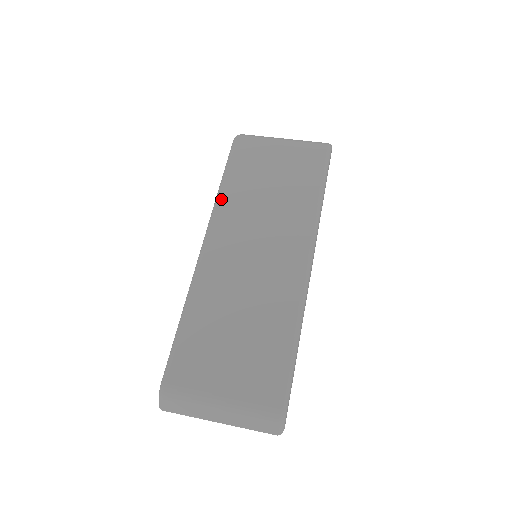
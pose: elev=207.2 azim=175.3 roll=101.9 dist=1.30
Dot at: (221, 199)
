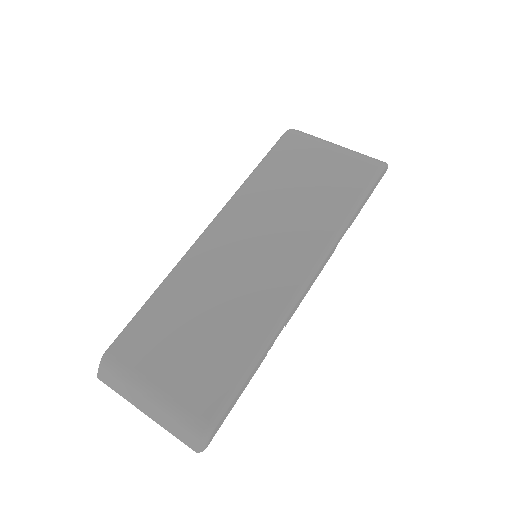
Dot at: (245, 187)
